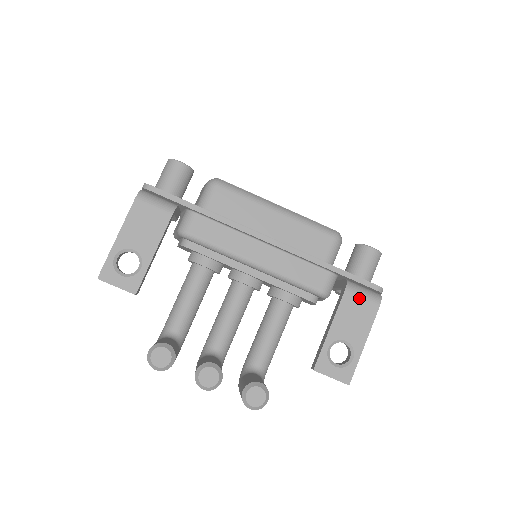
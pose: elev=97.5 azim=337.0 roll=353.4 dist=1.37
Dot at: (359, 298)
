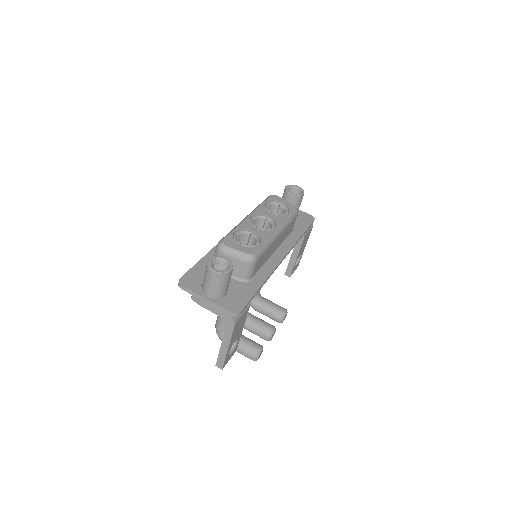
Dot at: occluded
